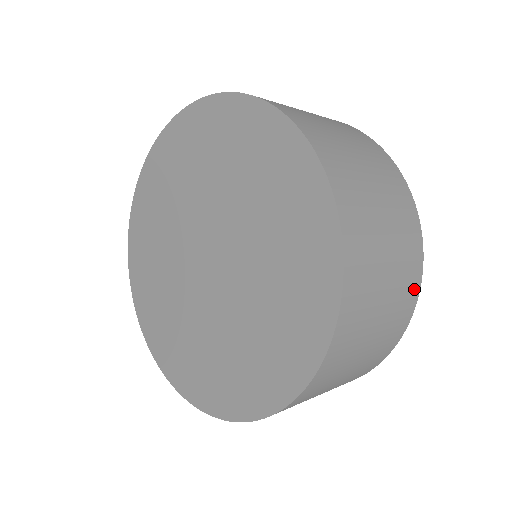
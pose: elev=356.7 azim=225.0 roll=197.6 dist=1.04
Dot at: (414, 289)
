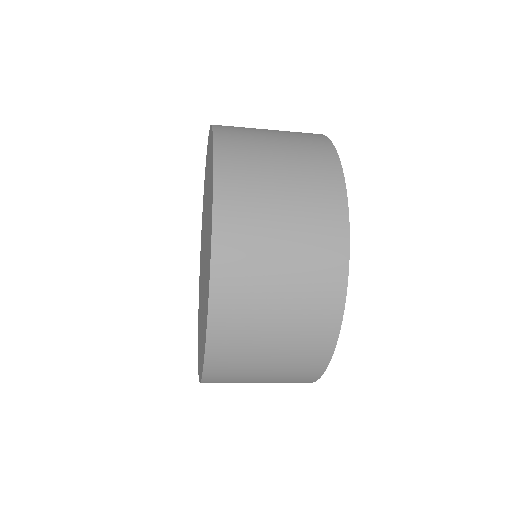
Dot at: (337, 241)
